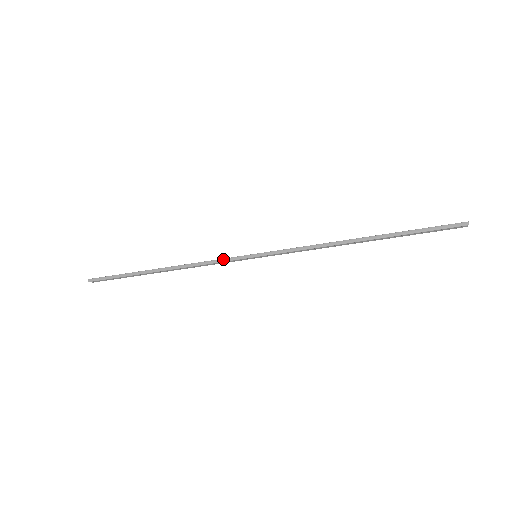
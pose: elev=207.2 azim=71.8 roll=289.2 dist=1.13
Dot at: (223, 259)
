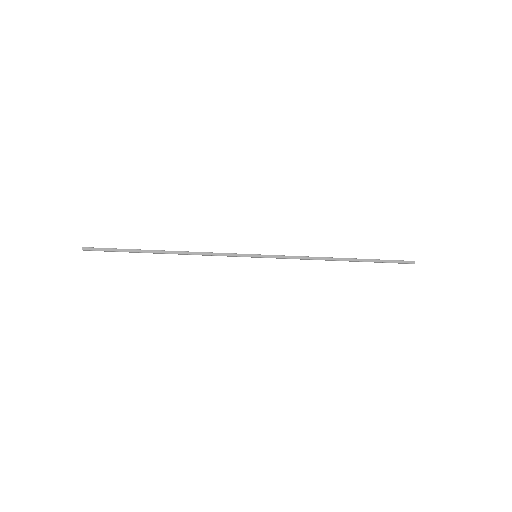
Dot at: (228, 253)
